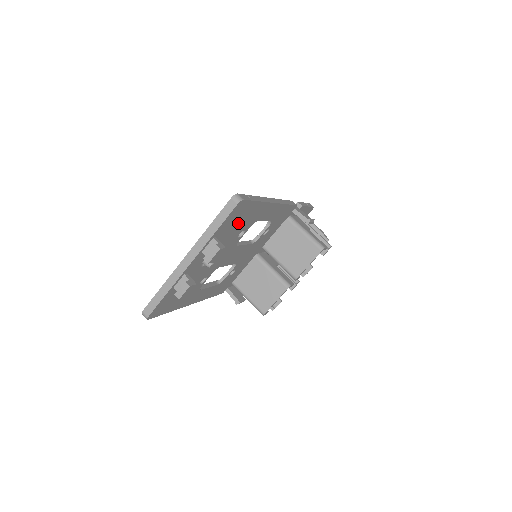
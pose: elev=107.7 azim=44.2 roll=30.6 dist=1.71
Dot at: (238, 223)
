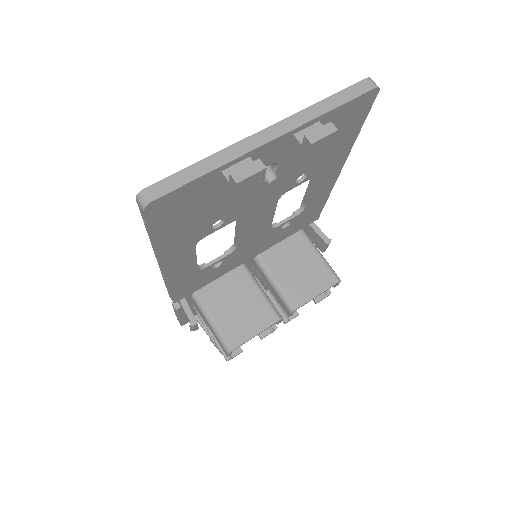
Dot at: occluded
